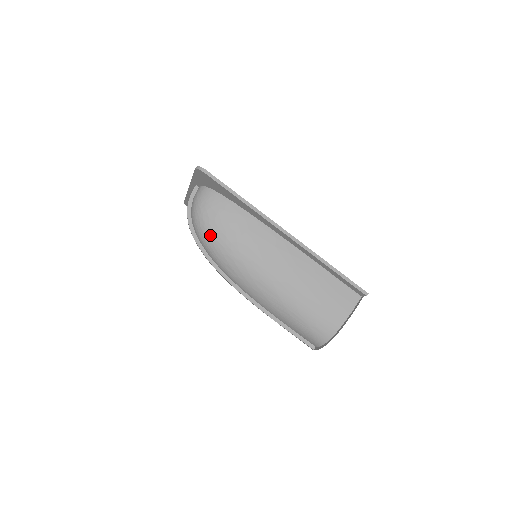
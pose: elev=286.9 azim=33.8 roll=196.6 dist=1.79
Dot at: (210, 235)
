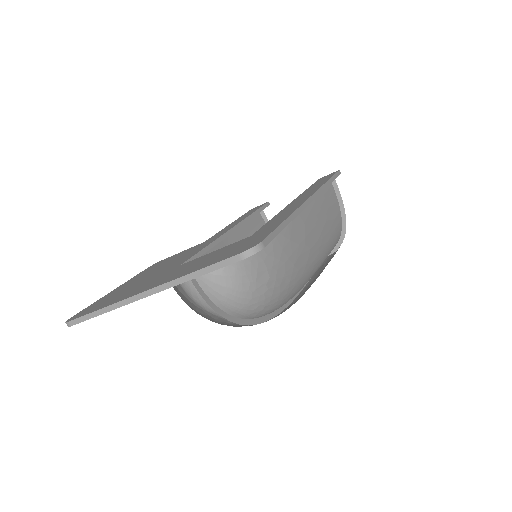
Dot at: (275, 297)
